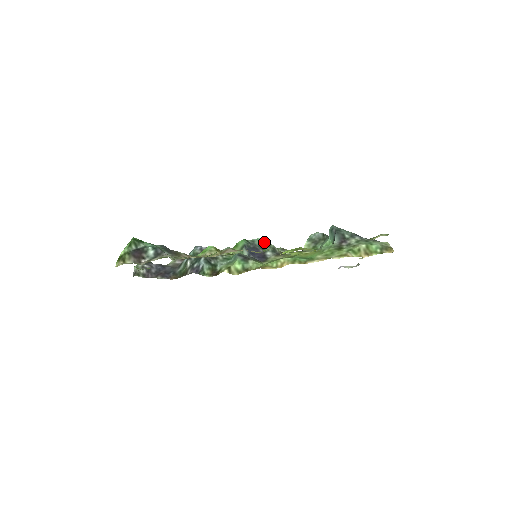
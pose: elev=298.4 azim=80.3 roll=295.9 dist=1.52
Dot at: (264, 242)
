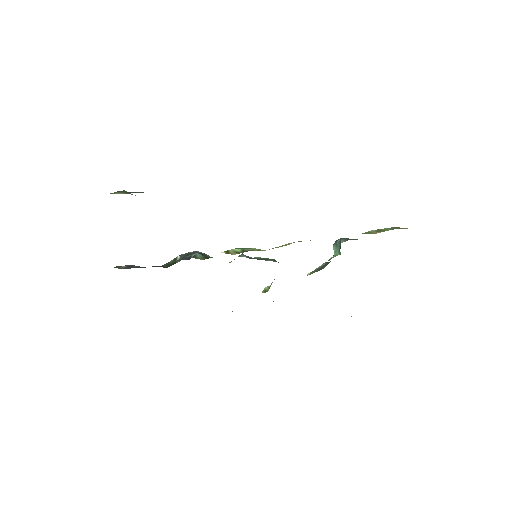
Dot at: (263, 258)
